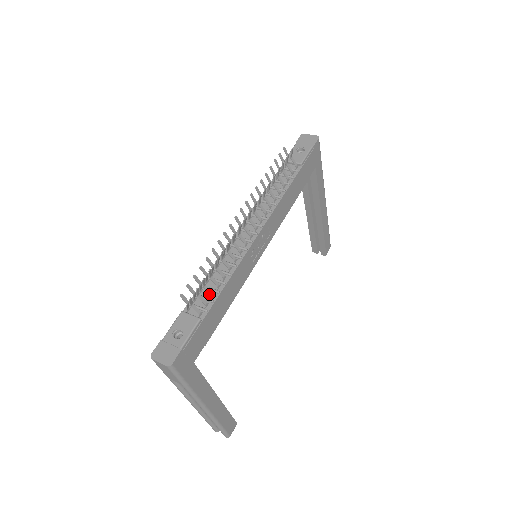
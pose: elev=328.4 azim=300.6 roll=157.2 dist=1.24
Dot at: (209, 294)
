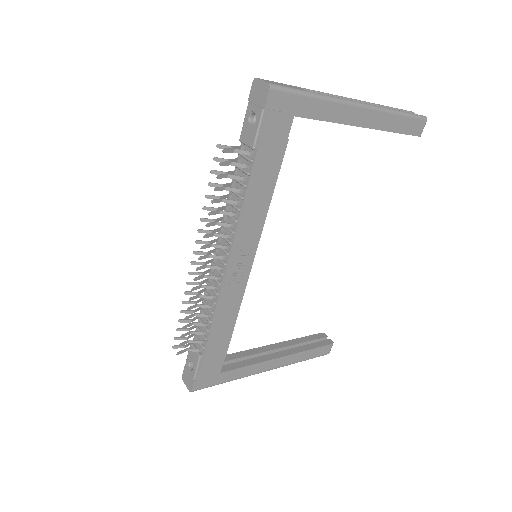
Dot at: (204, 330)
